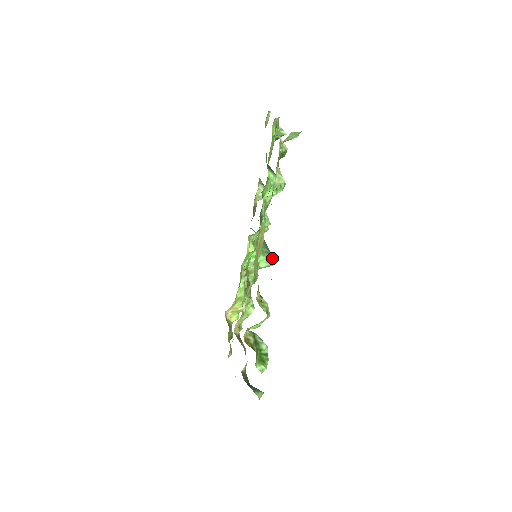
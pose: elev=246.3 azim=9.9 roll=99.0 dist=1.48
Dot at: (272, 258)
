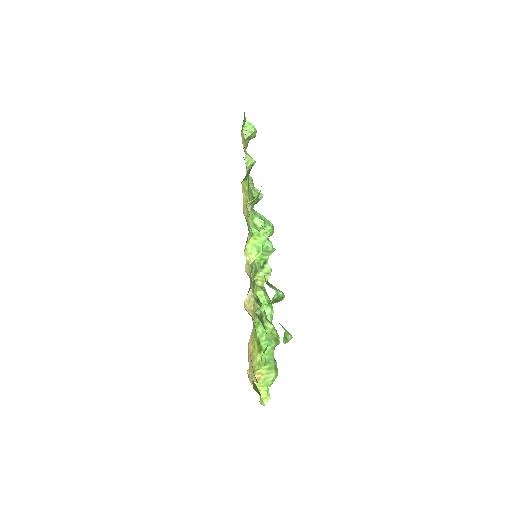
Dot at: (268, 239)
